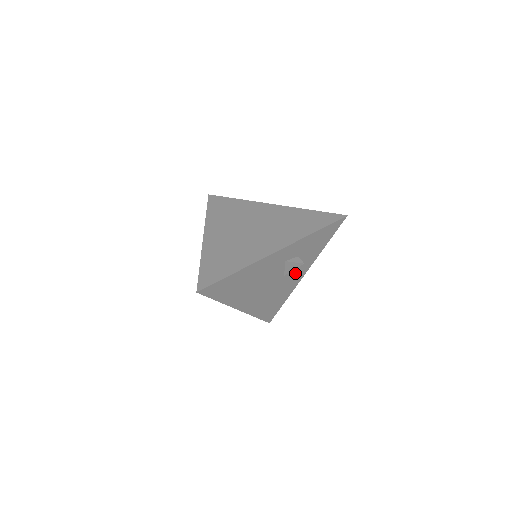
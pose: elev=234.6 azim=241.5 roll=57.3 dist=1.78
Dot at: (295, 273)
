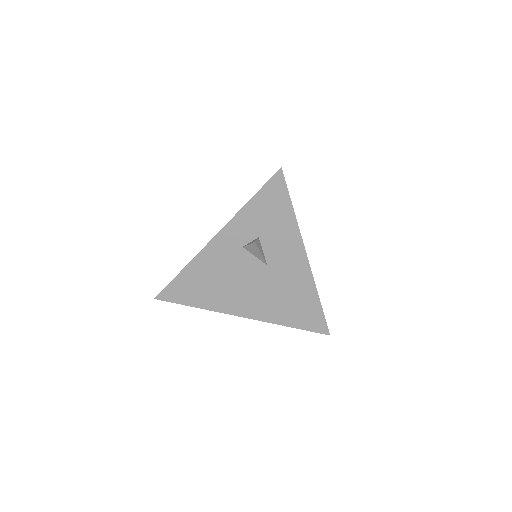
Dot at: (285, 259)
